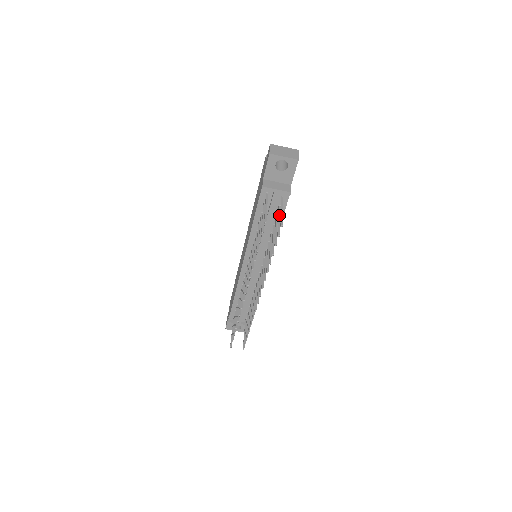
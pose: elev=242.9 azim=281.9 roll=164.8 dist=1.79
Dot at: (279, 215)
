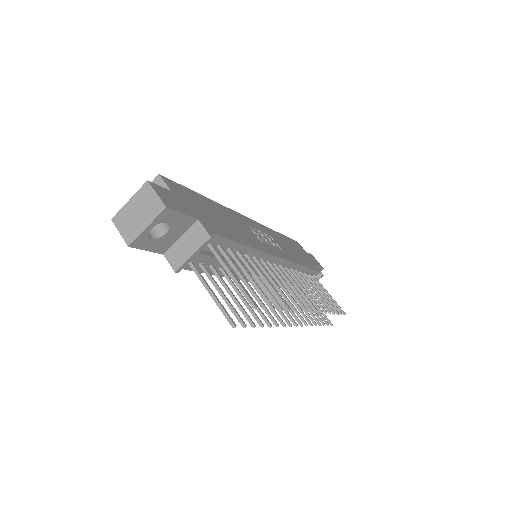
Dot at: (232, 266)
